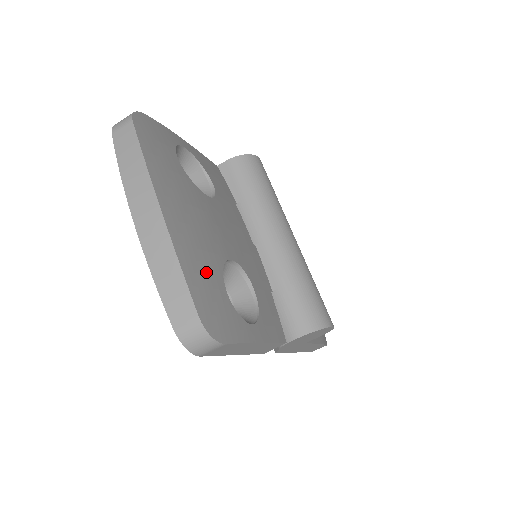
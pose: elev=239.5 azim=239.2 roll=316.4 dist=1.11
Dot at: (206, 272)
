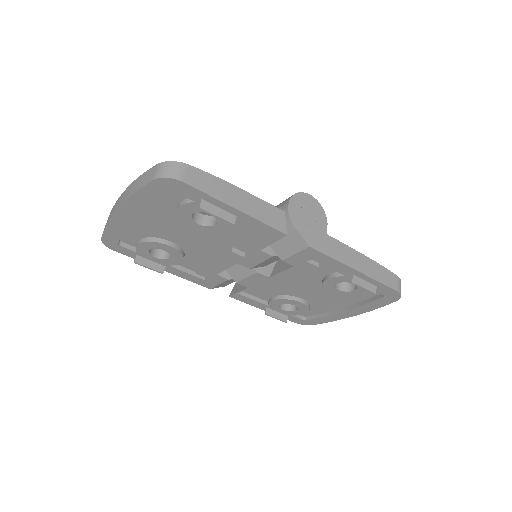
Dot at: occluded
